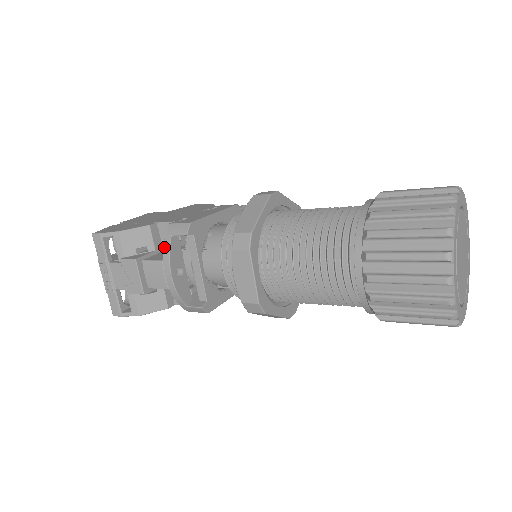
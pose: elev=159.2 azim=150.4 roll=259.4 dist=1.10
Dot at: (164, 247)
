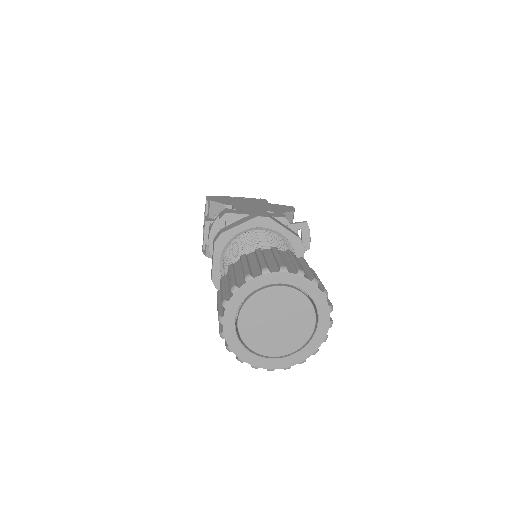
Dot at: (214, 221)
